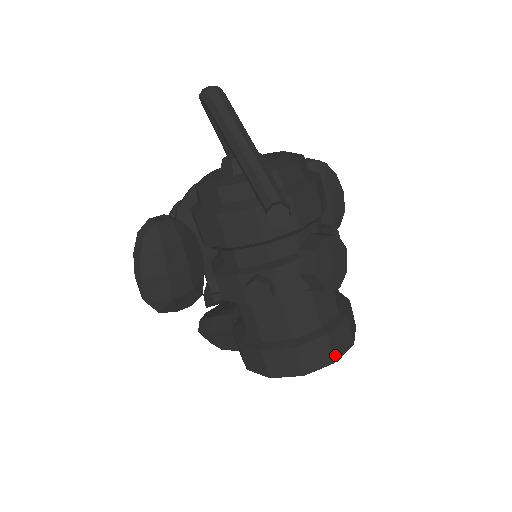
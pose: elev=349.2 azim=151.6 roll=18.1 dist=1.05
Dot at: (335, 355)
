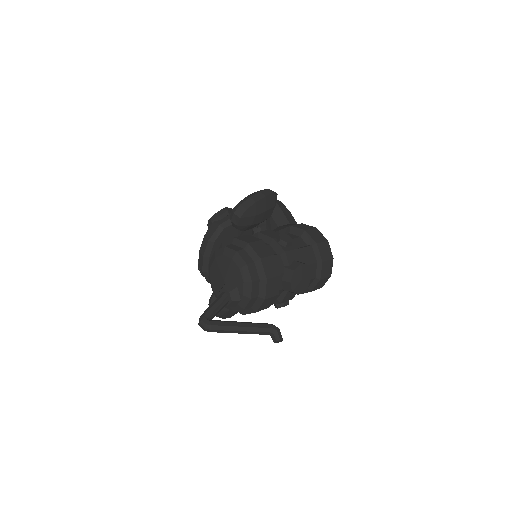
Dot at: (329, 275)
